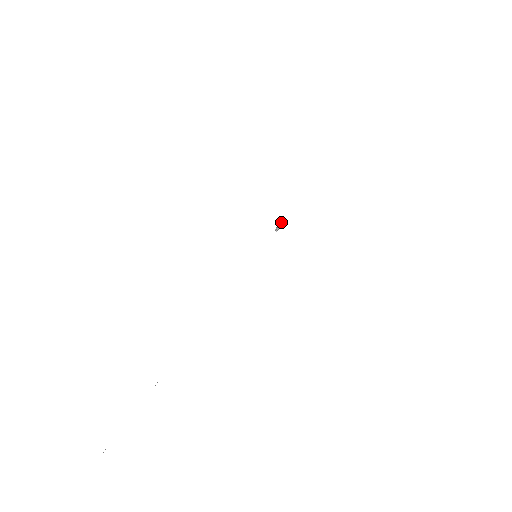
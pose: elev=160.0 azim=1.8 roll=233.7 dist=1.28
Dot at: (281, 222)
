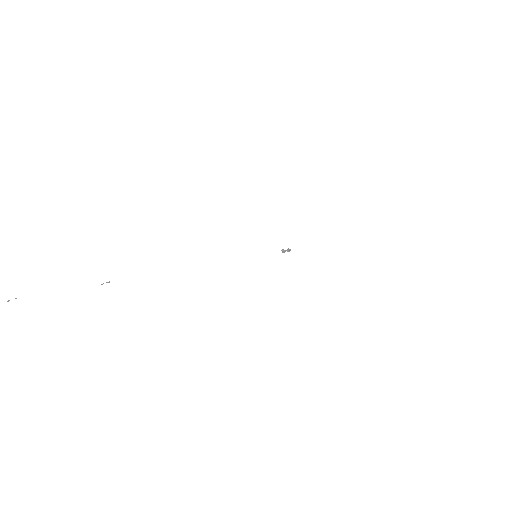
Dot at: (290, 249)
